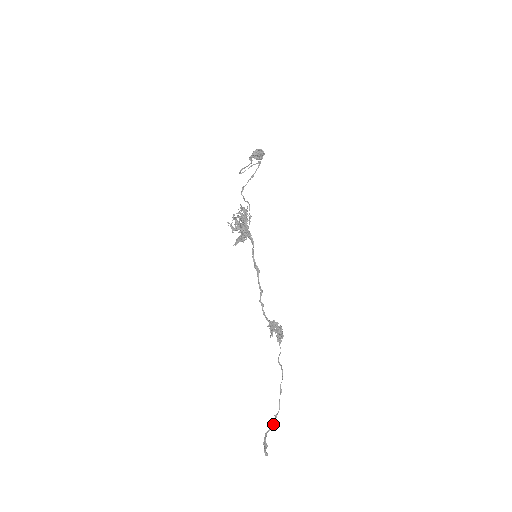
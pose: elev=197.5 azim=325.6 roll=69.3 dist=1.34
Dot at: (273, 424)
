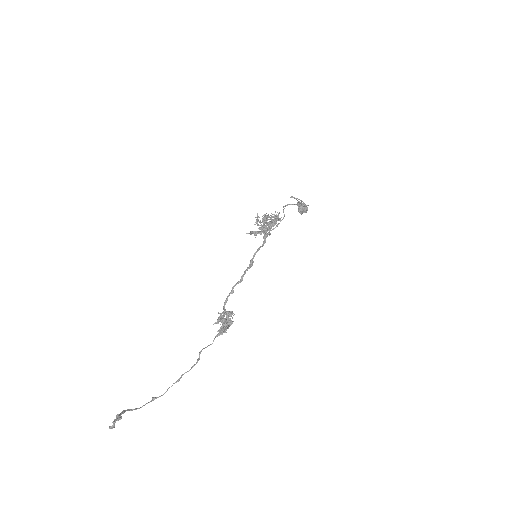
Dot at: (142, 406)
